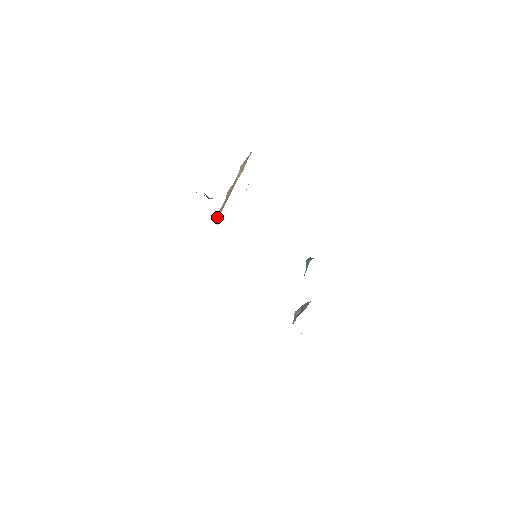
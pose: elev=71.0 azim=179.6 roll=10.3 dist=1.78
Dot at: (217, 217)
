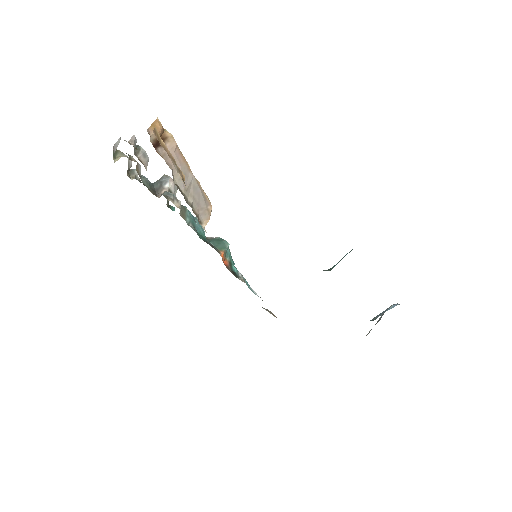
Dot at: occluded
